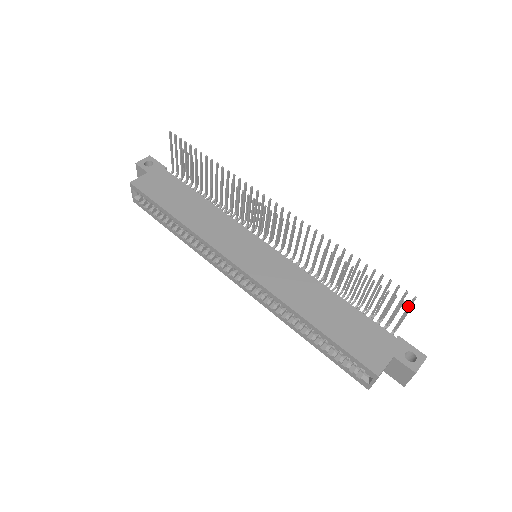
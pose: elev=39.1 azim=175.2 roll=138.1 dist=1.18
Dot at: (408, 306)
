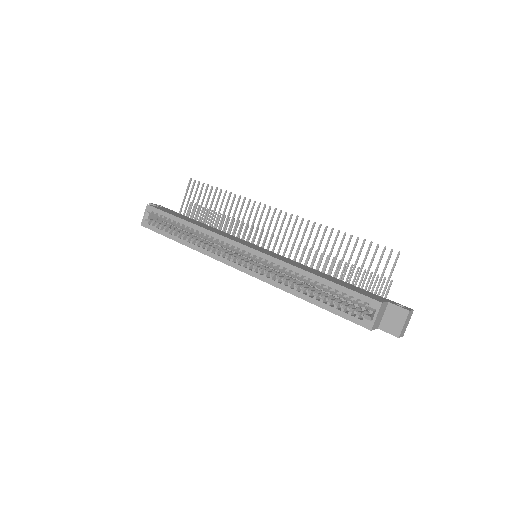
Dot at: (394, 263)
